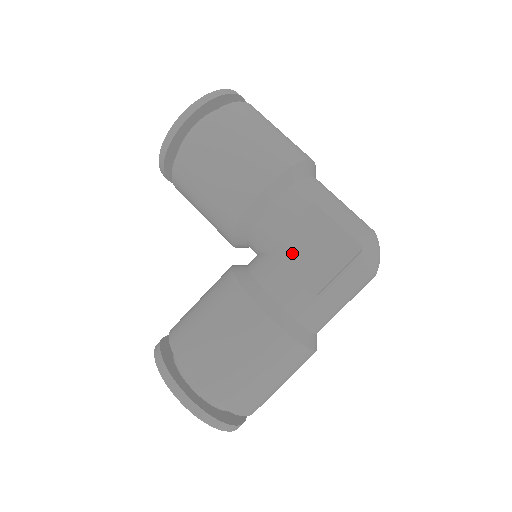
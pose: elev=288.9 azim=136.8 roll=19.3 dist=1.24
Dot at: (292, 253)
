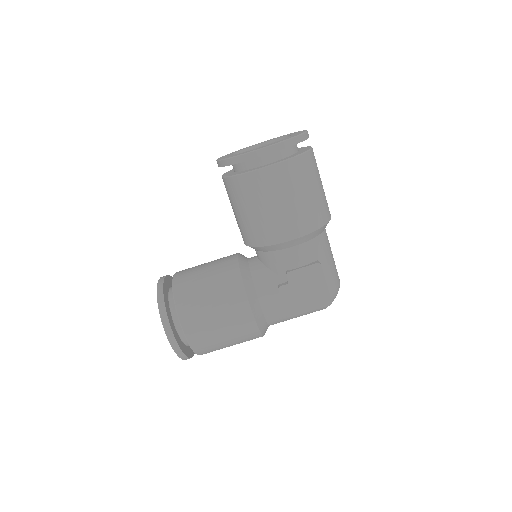
Dot at: (289, 286)
